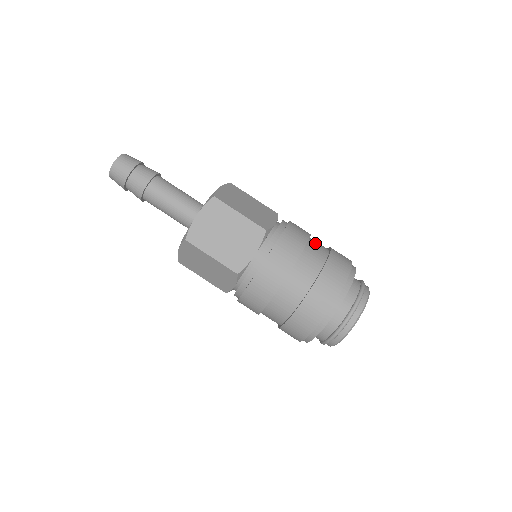
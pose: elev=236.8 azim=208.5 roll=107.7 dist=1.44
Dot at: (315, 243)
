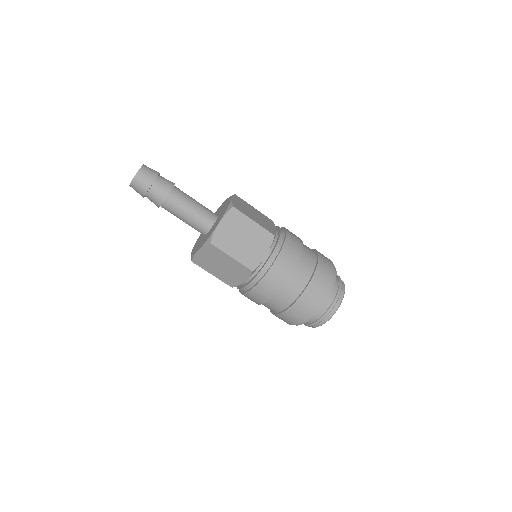
Dot at: (305, 246)
